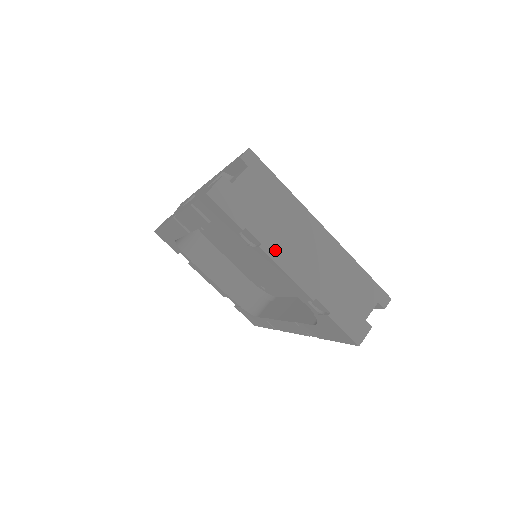
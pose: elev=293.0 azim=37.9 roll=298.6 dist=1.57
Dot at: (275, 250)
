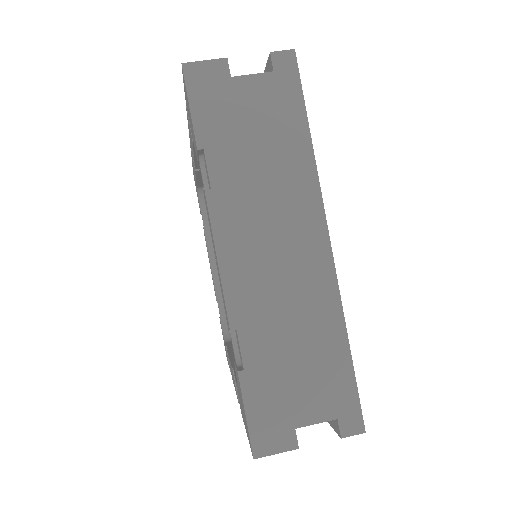
Dot at: (225, 213)
